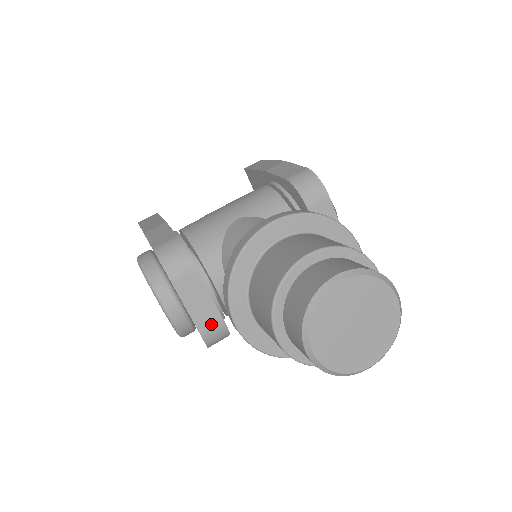
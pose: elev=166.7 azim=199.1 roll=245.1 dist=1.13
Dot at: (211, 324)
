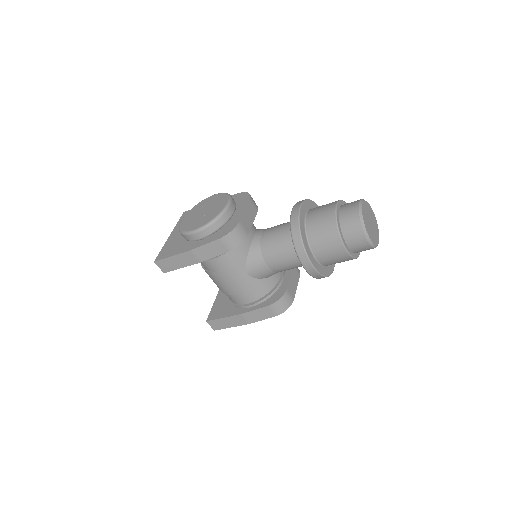
Dot at: (245, 227)
